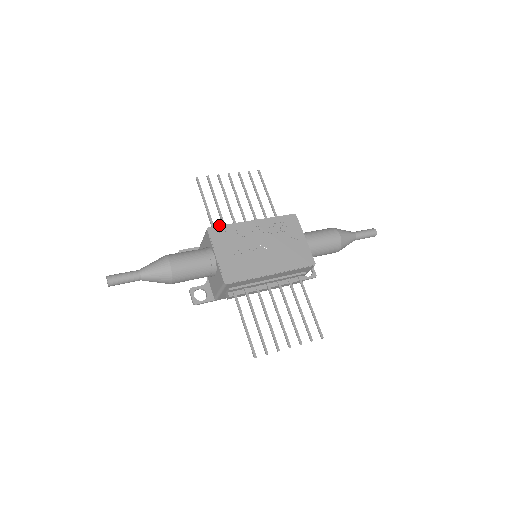
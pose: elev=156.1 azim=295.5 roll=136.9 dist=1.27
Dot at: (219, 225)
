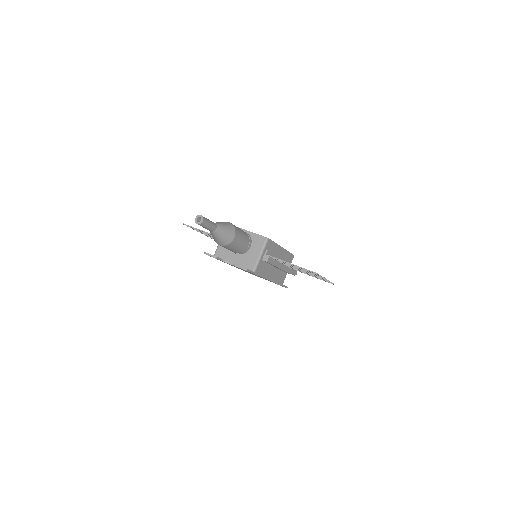
Dot at: occluded
